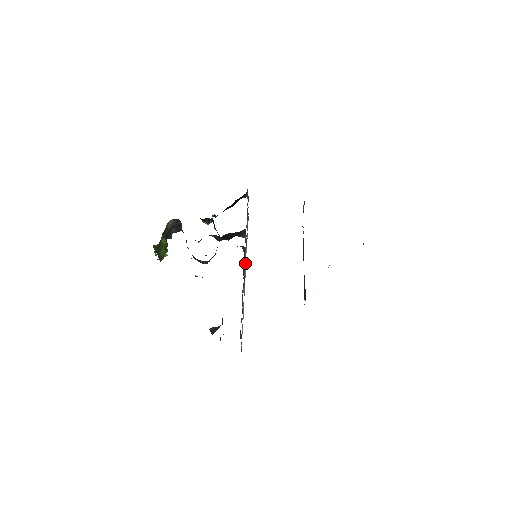
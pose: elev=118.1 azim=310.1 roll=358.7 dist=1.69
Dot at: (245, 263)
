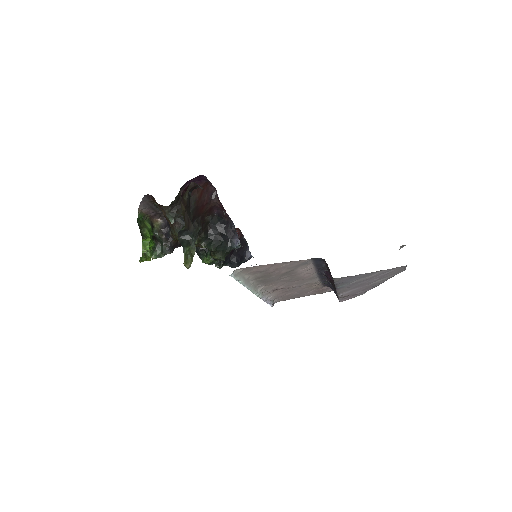
Dot at: occluded
